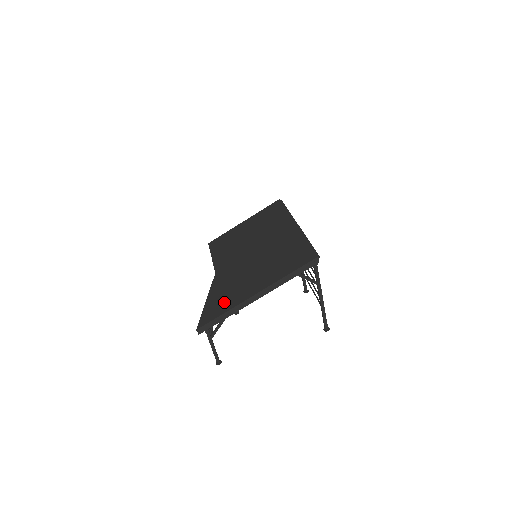
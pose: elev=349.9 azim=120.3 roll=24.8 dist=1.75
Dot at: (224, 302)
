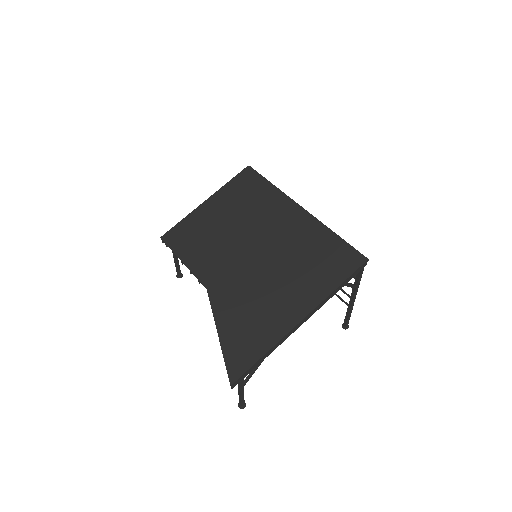
Dot at: (254, 337)
